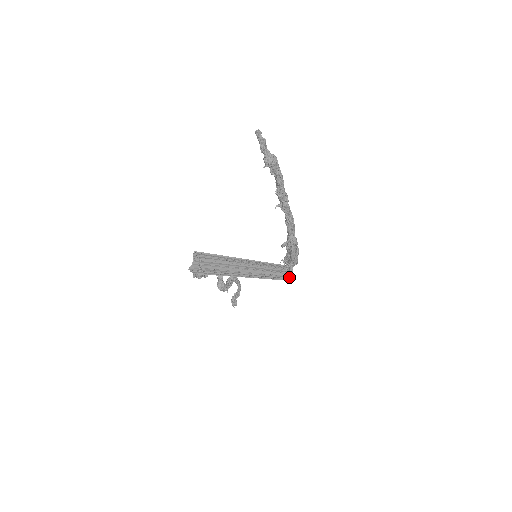
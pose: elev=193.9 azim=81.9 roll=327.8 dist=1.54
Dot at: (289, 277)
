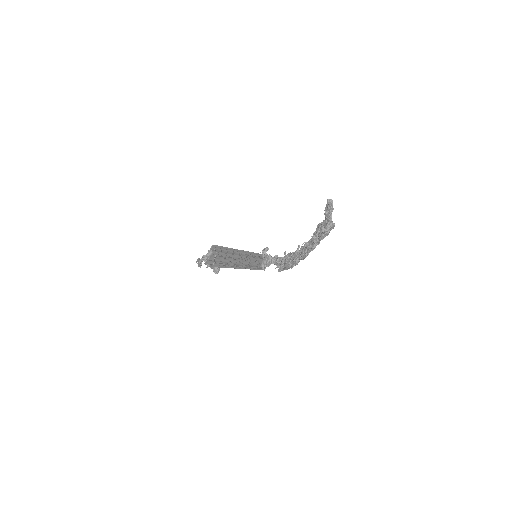
Dot at: (265, 268)
